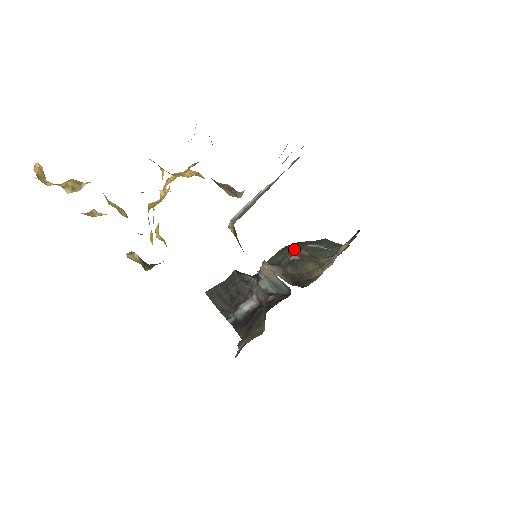
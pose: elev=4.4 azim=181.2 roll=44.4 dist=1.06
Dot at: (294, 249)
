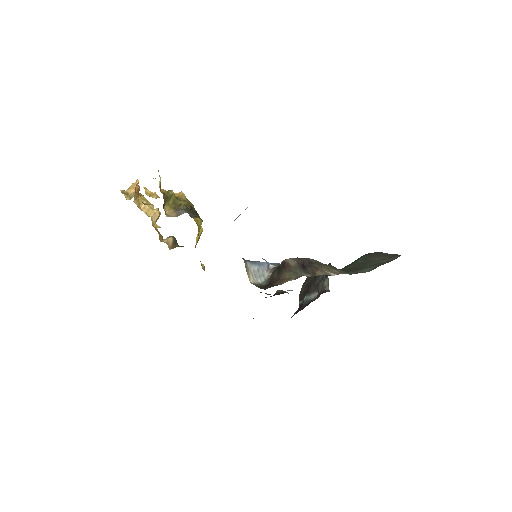
Dot at: (295, 258)
